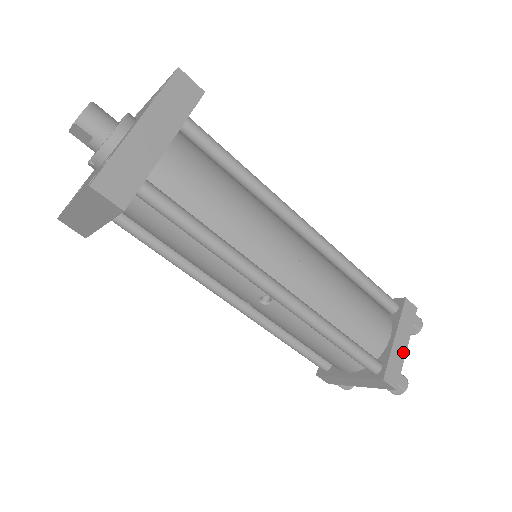
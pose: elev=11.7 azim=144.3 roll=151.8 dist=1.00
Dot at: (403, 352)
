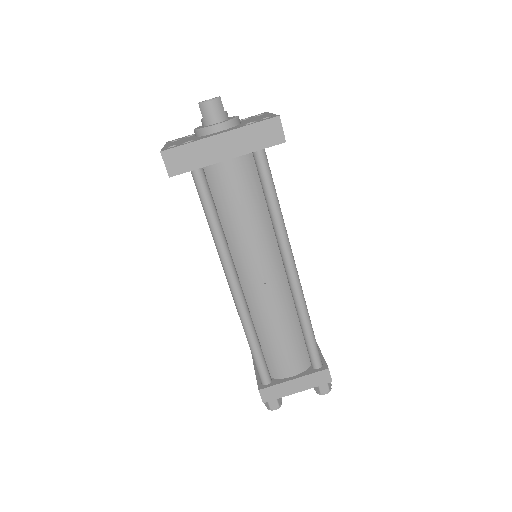
Dot at: (291, 392)
